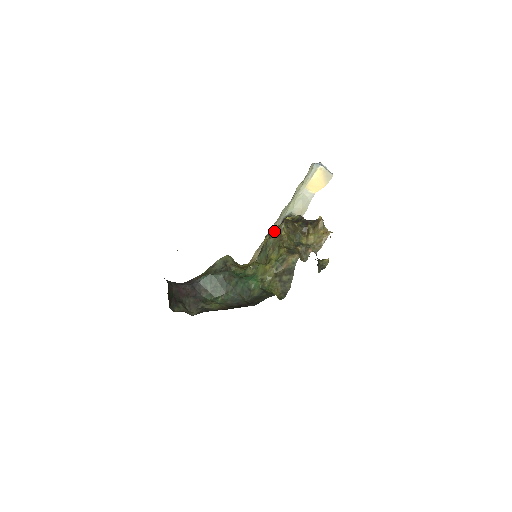
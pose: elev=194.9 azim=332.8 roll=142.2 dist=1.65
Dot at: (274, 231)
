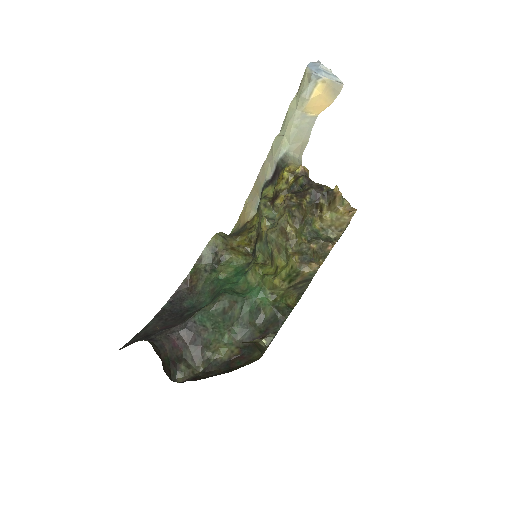
Dot at: (267, 181)
